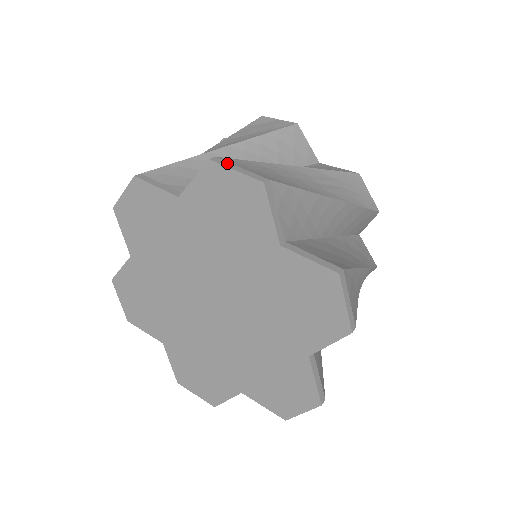
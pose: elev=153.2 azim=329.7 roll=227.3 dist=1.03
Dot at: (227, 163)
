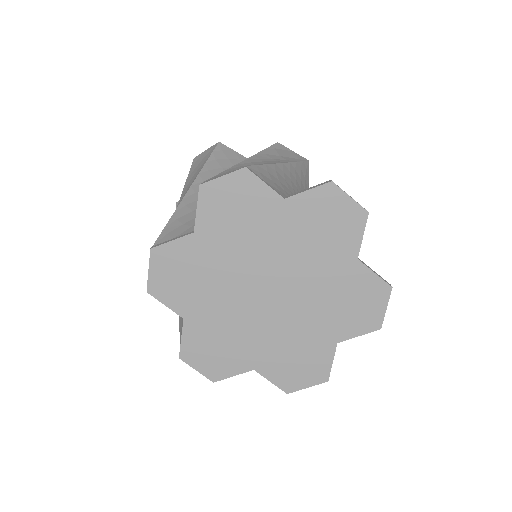
Dot at: occluded
